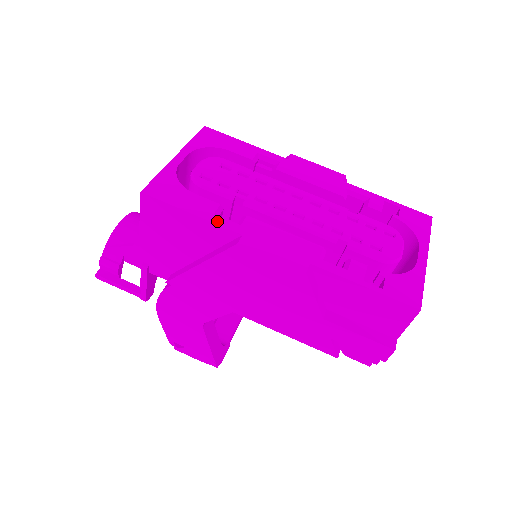
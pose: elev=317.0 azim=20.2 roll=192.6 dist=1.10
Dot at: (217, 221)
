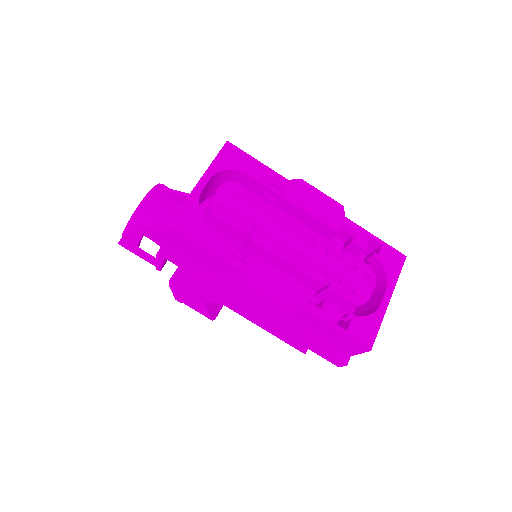
Dot at: (228, 259)
